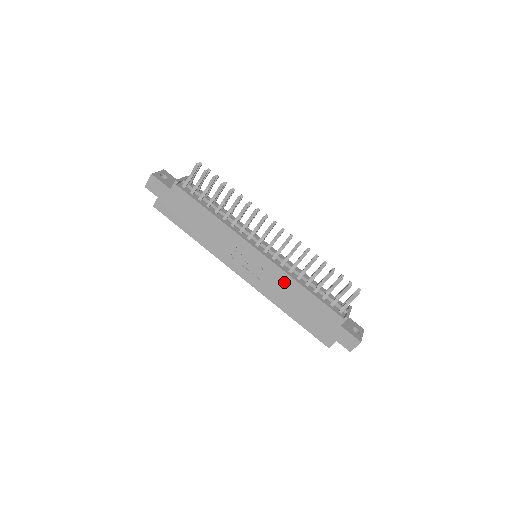
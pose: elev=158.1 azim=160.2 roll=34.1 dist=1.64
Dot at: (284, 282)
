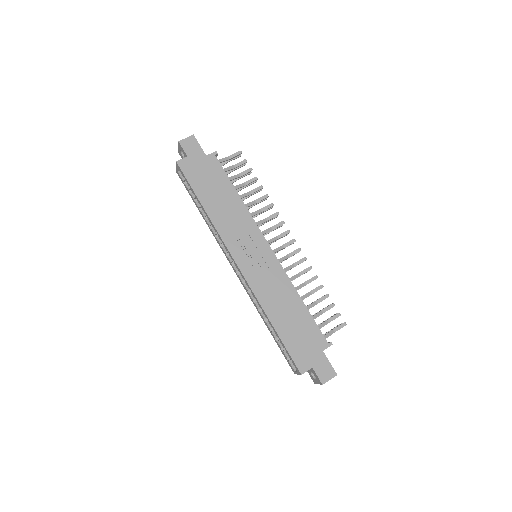
Dot at: (282, 286)
